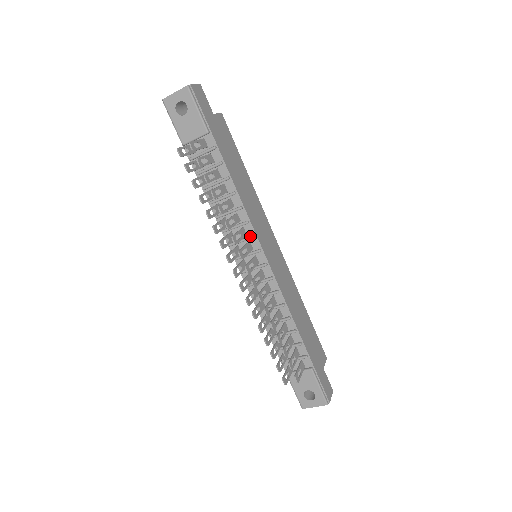
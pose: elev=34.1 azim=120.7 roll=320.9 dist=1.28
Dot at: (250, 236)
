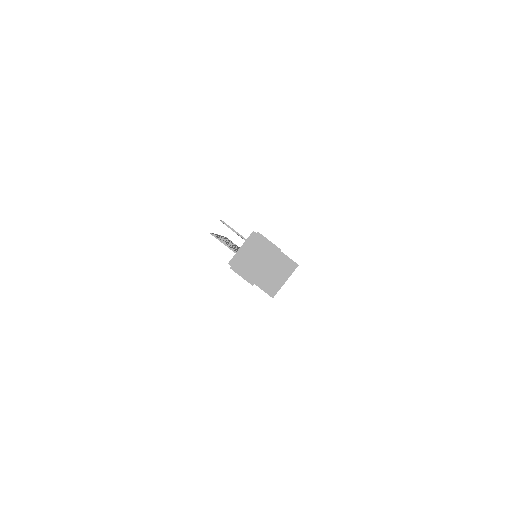
Dot at: occluded
